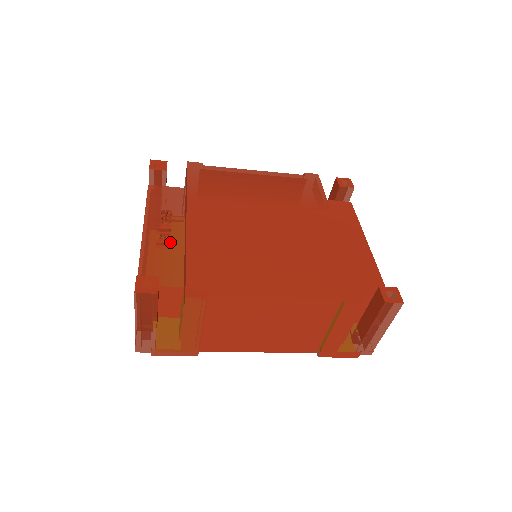
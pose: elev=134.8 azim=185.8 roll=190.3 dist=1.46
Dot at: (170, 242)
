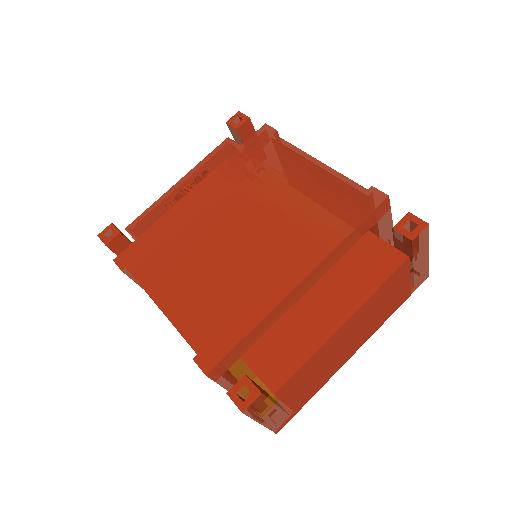
Dot at: occluded
